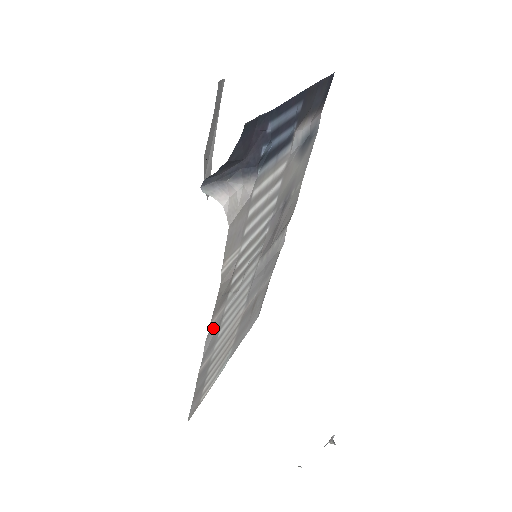
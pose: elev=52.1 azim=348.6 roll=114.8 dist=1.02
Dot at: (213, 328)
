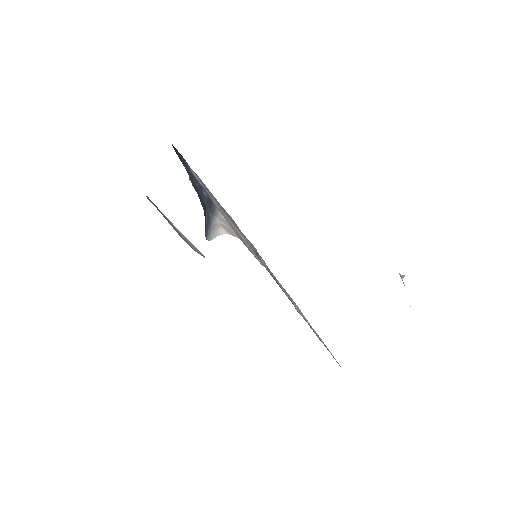
Dot at: (291, 301)
